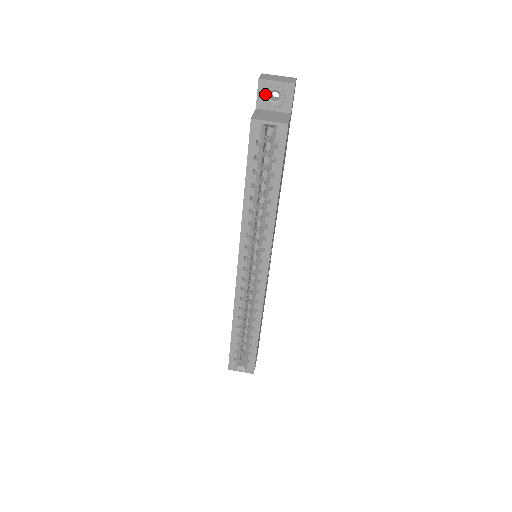
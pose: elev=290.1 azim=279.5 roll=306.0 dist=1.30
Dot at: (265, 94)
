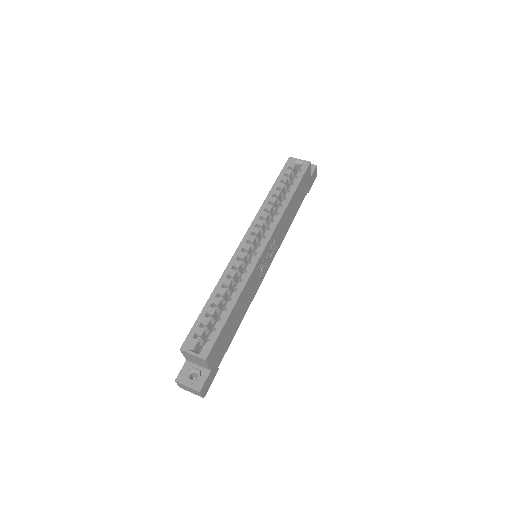
Dot at: occluded
